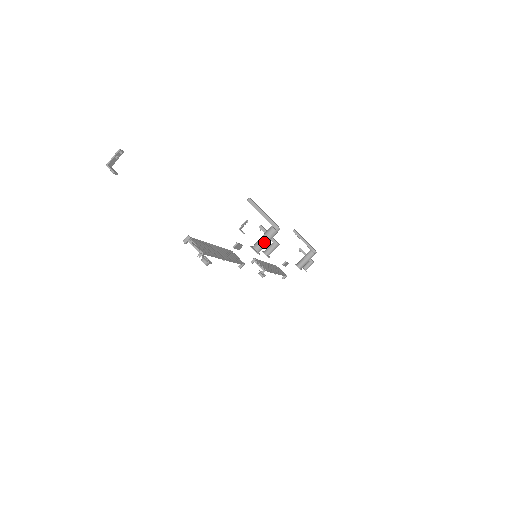
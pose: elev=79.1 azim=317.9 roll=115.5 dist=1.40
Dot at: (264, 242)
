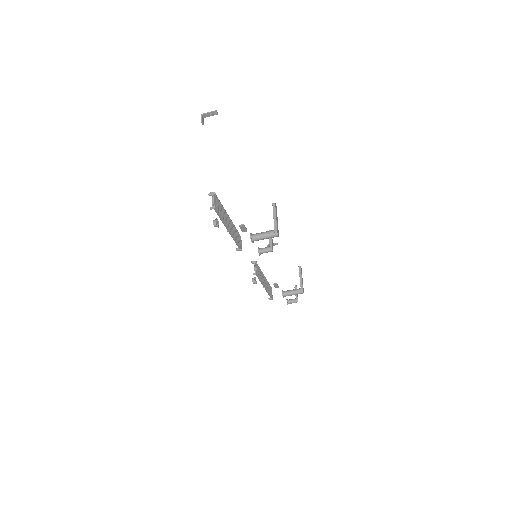
Dot at: (261, 236)
